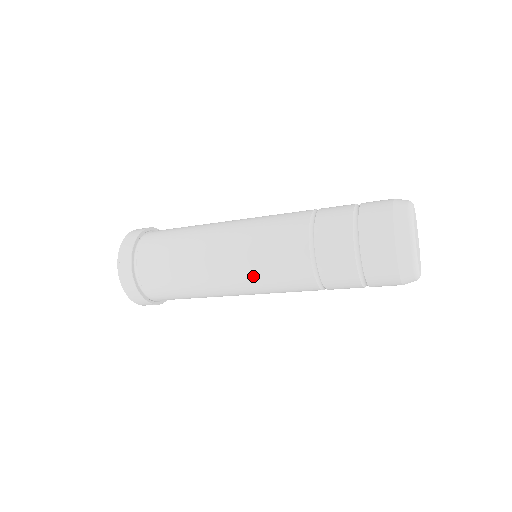
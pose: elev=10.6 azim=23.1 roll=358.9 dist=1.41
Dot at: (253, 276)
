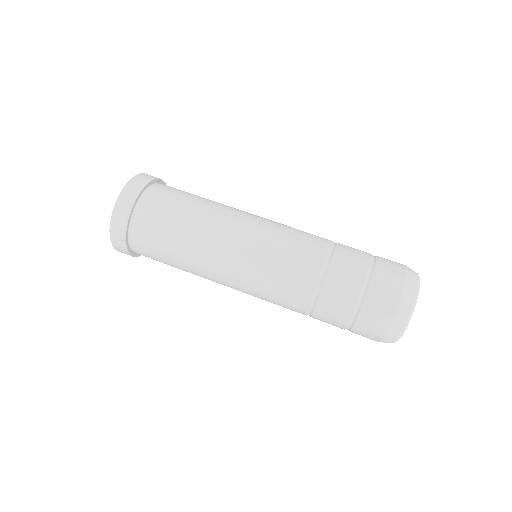
Dot at: occluded
